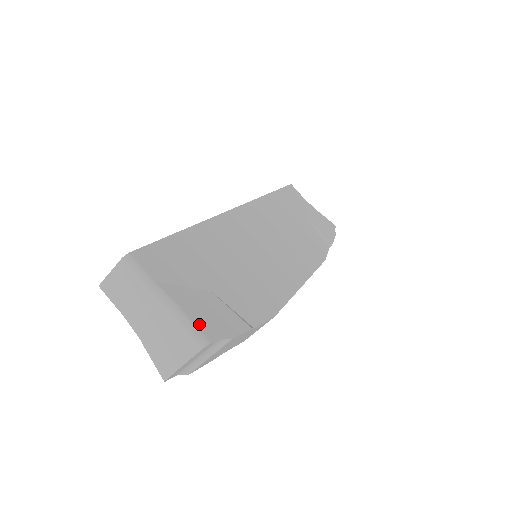
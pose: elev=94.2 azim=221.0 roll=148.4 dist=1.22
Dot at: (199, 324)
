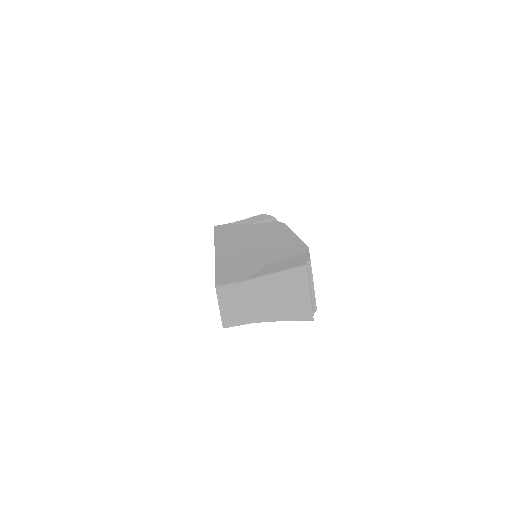
Dot at: (289, 268)
